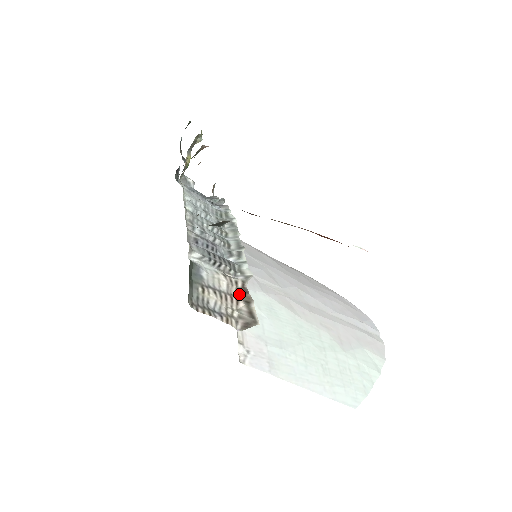
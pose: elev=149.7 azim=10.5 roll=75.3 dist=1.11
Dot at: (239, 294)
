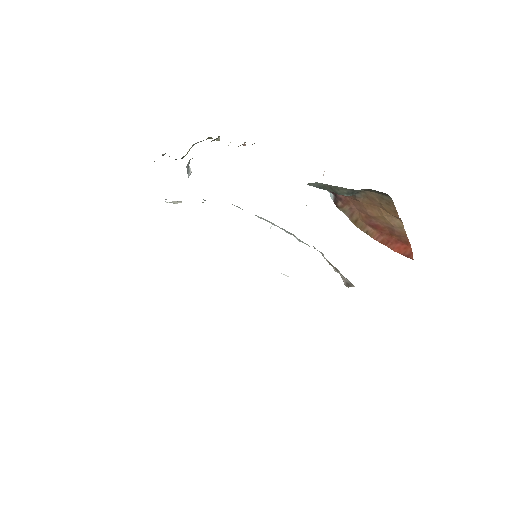
Dot at: occluded
